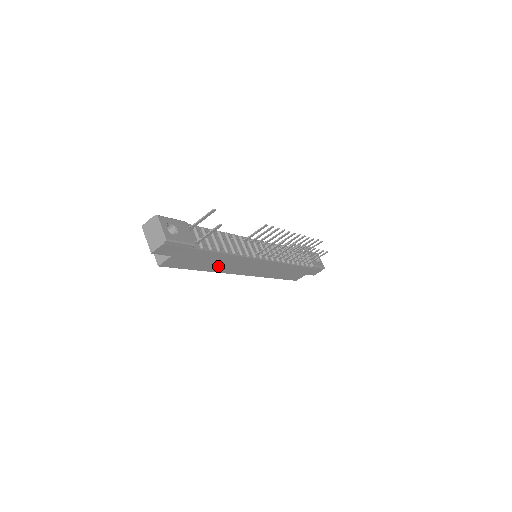
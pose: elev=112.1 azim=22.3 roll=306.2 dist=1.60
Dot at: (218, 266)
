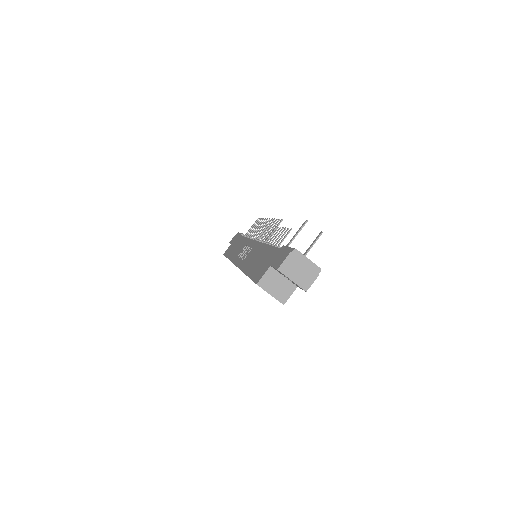
Dot at: occluded
